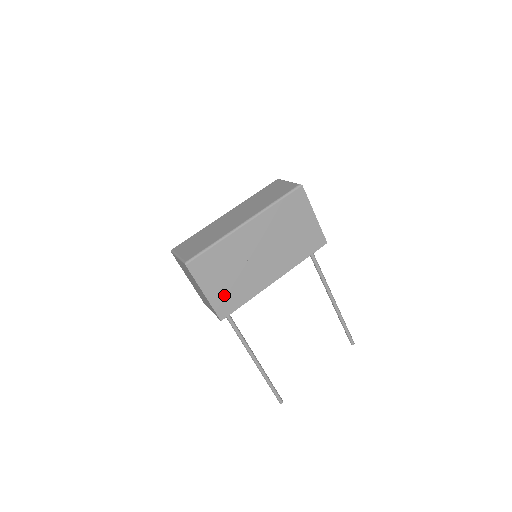
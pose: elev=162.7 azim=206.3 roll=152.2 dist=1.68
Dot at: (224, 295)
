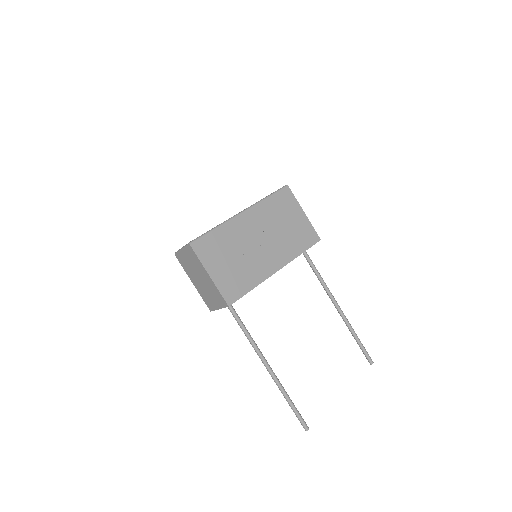
Dot at: (229, 279)
